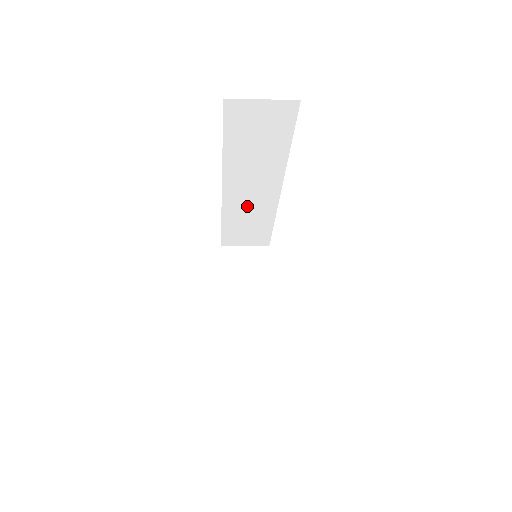
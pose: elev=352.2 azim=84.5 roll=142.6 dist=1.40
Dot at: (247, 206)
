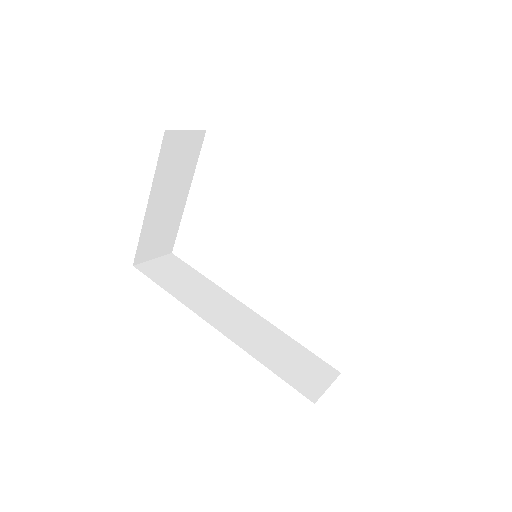
Dot at: occluded
